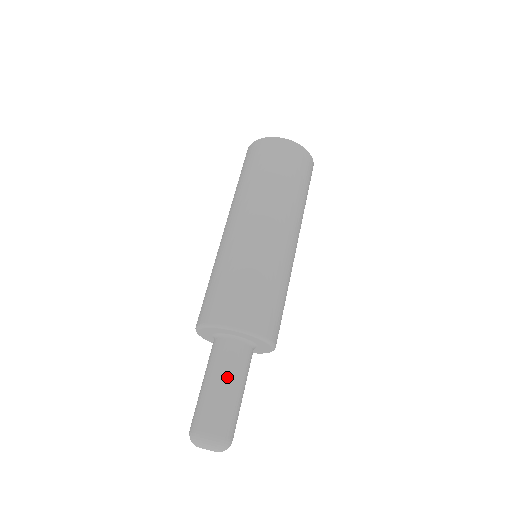
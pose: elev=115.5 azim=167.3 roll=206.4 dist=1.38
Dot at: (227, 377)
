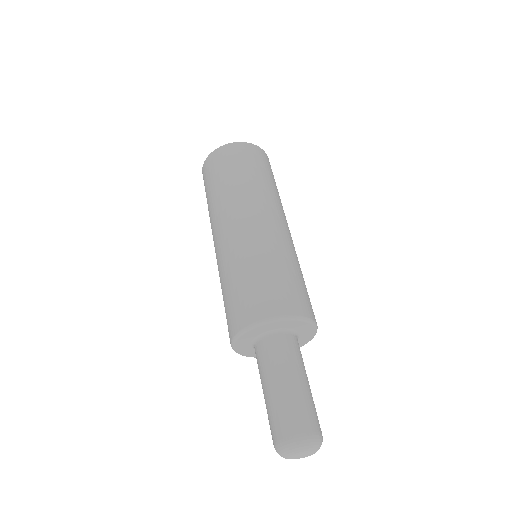
Dot at: occluded
